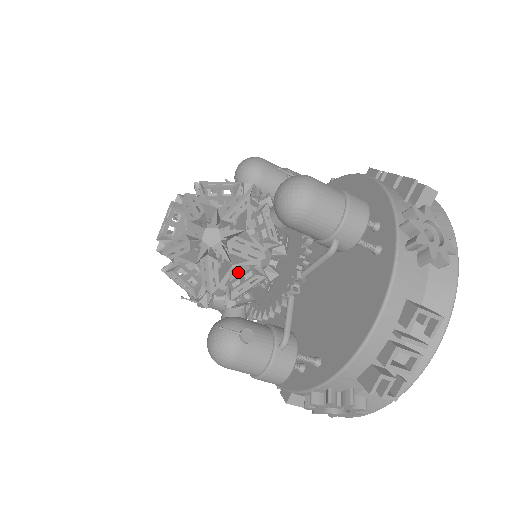
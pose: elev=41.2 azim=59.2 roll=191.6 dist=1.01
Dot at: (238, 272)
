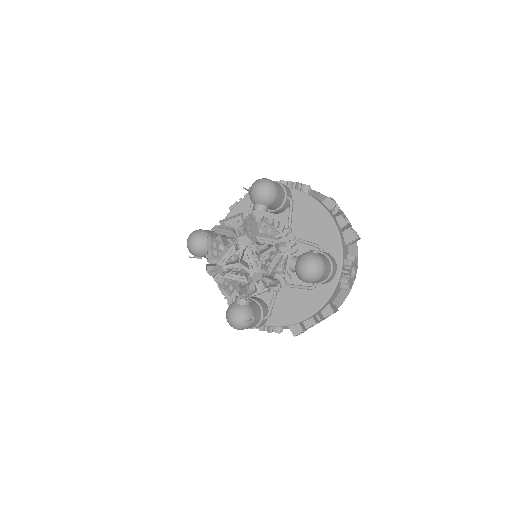
Dot at: occluded
